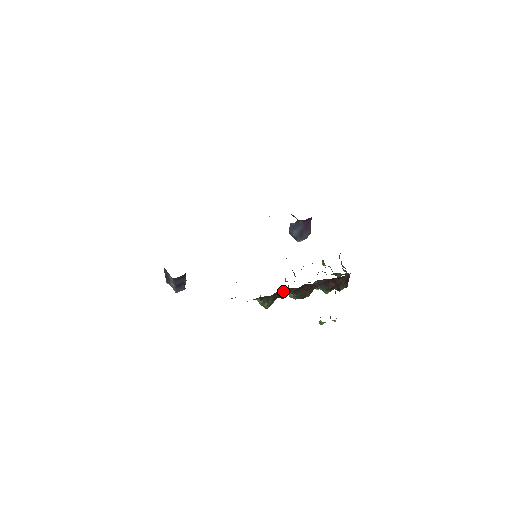
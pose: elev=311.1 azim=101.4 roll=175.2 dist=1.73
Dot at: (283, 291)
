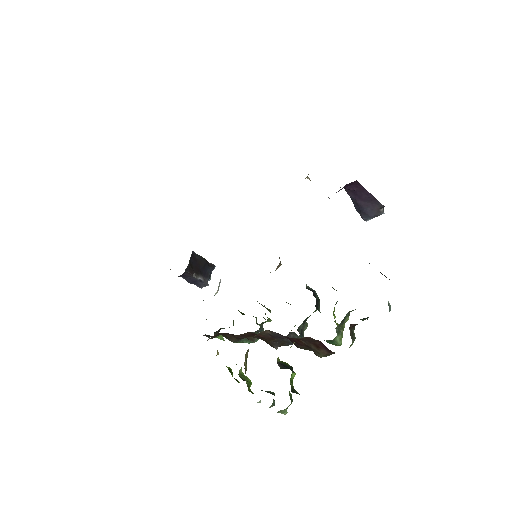
Dot at: occluded
